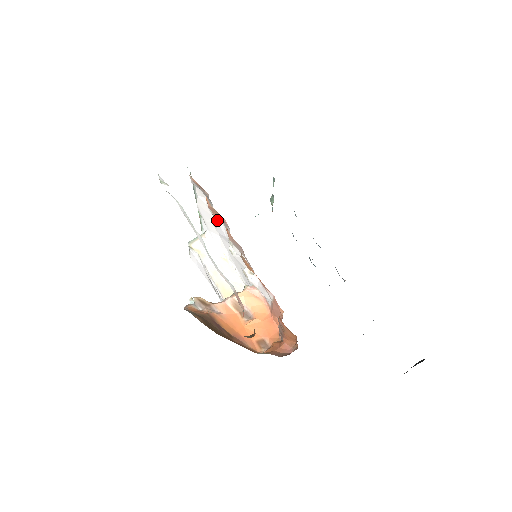
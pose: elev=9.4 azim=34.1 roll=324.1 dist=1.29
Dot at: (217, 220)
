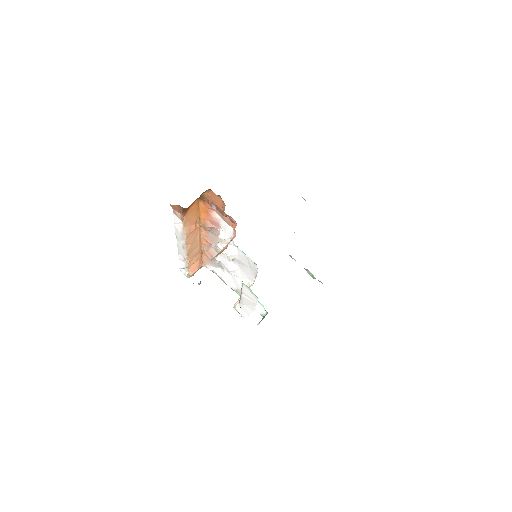
Dot at: (219, 260)
